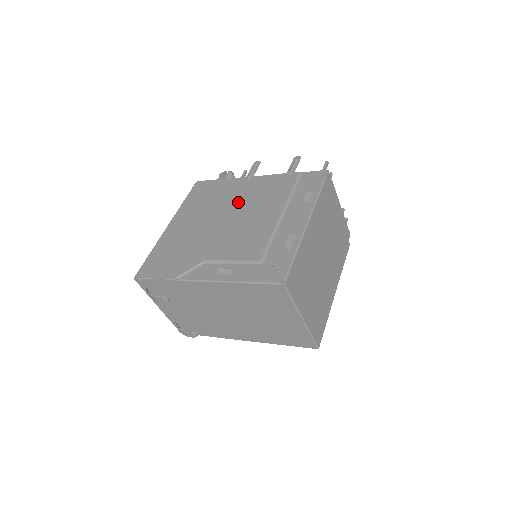
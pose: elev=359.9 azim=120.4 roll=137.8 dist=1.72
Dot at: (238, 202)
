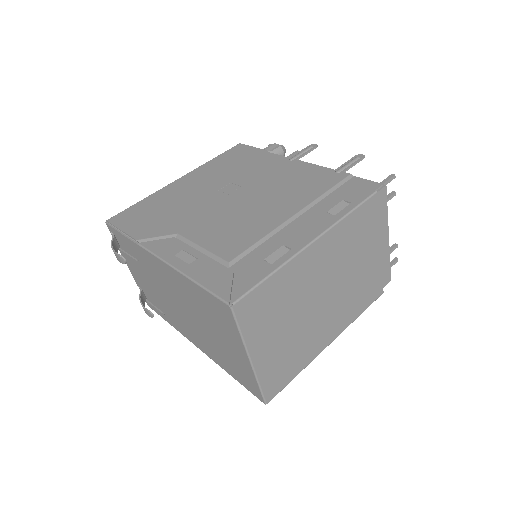
Dot at: (260, 182)
